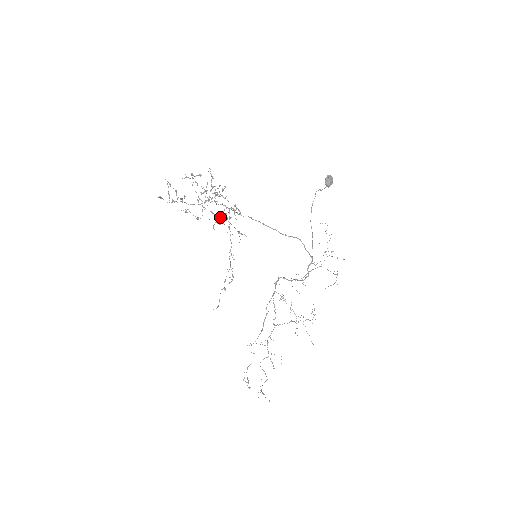
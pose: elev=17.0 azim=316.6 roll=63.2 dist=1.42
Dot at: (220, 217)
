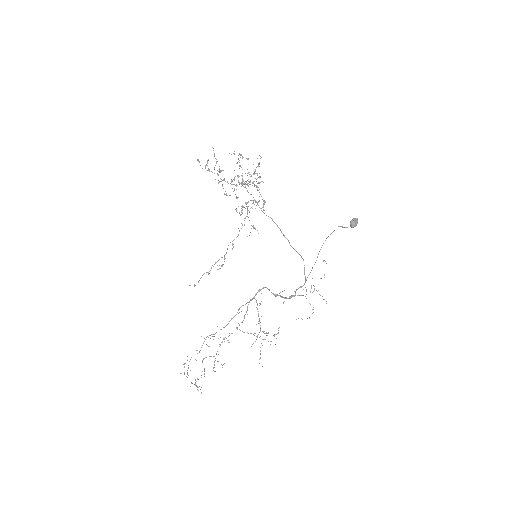
Dot at: (242, 206)
